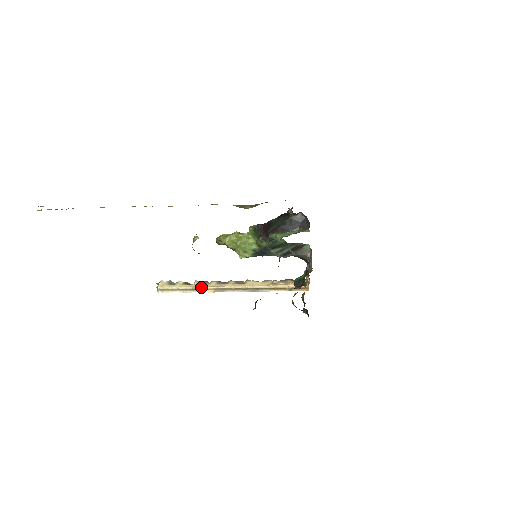
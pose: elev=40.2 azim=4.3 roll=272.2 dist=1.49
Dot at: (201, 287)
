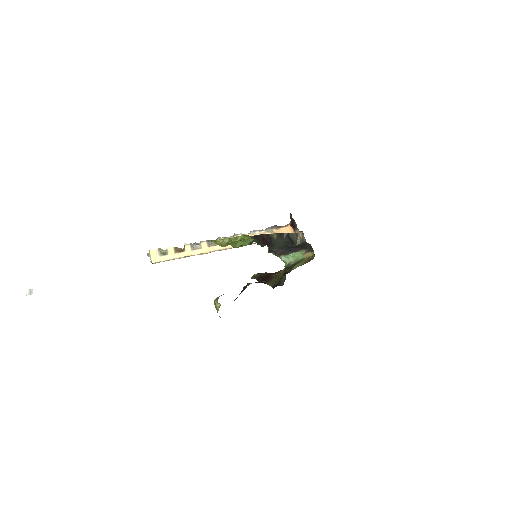
Dot at: occluded
